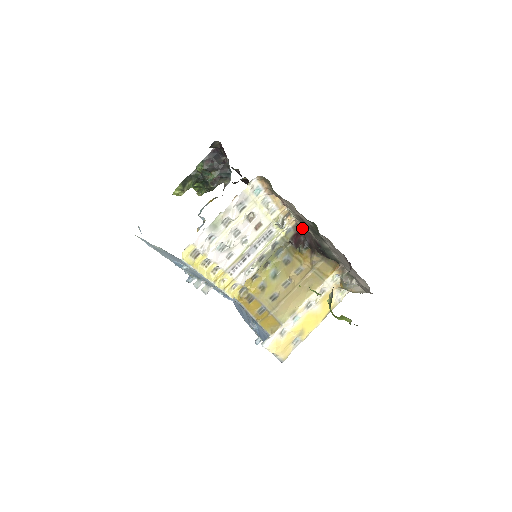
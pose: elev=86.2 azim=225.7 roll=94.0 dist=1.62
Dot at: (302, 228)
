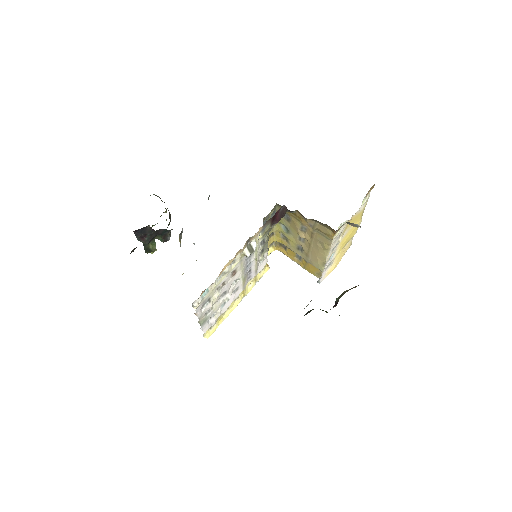
Dot at: occluded
